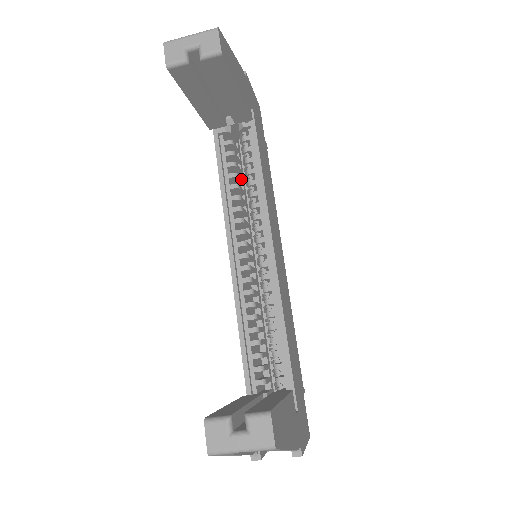
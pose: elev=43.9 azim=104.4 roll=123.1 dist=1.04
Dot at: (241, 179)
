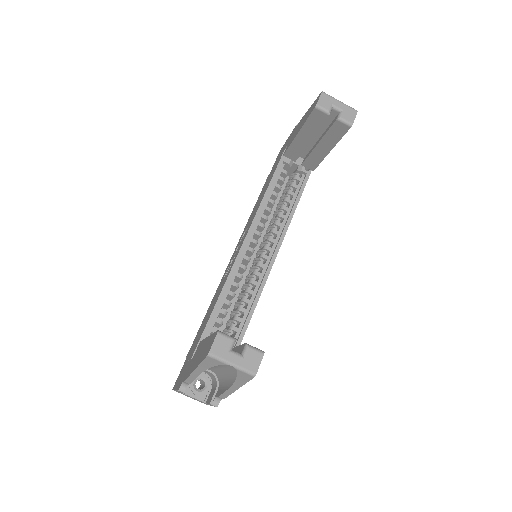
Dot at: occluded
